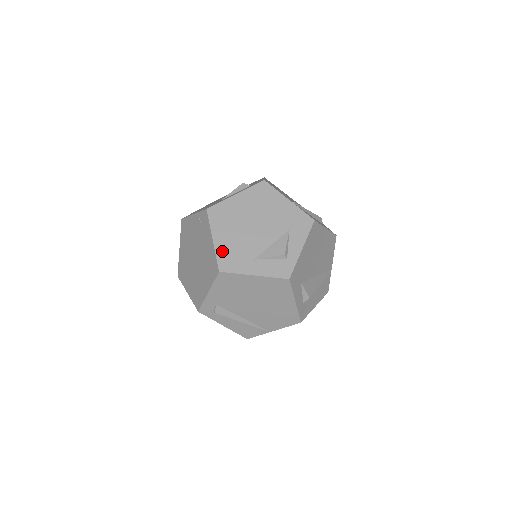
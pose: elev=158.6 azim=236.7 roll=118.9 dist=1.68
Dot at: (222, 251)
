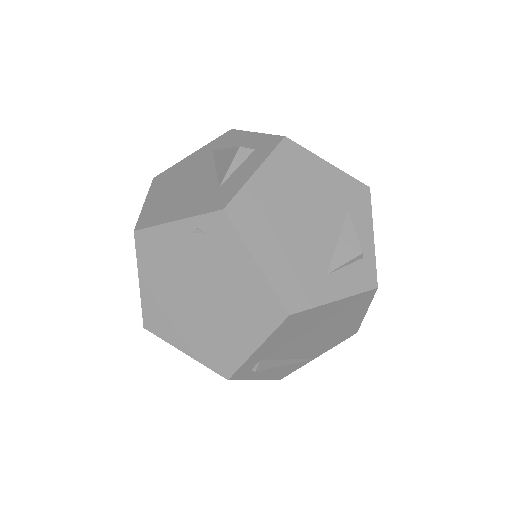
Dot at: (279, 278)
